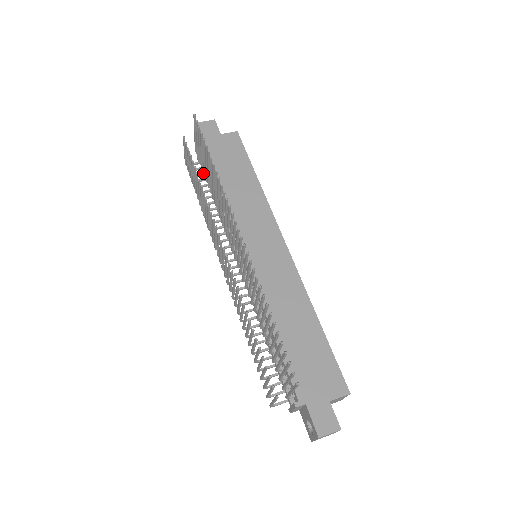
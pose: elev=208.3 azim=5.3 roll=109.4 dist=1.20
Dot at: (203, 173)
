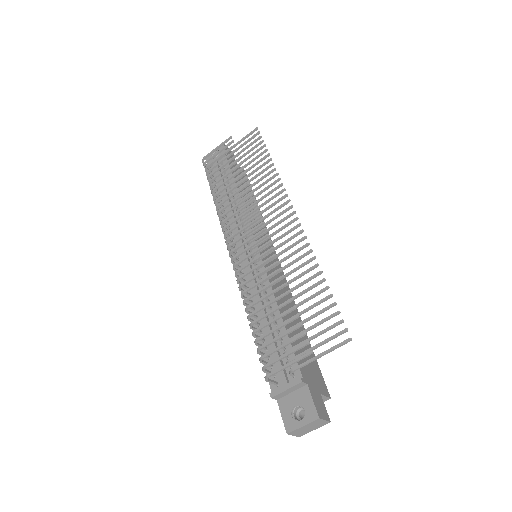
Dot at: (227, 172)
